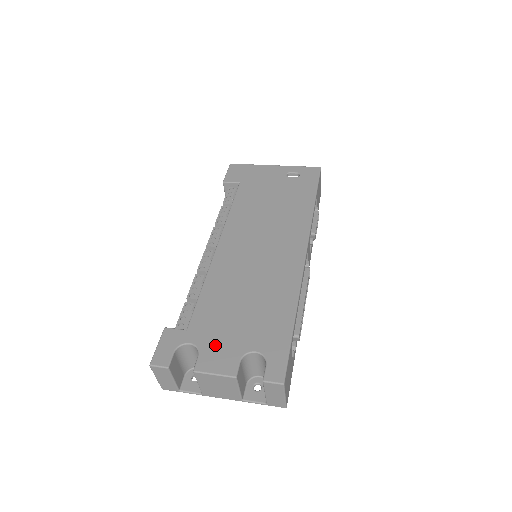
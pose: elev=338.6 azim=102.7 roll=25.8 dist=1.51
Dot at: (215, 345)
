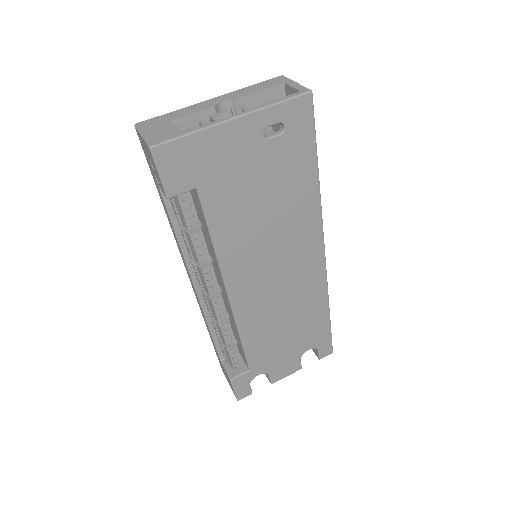
Dot at: (278, 365)
